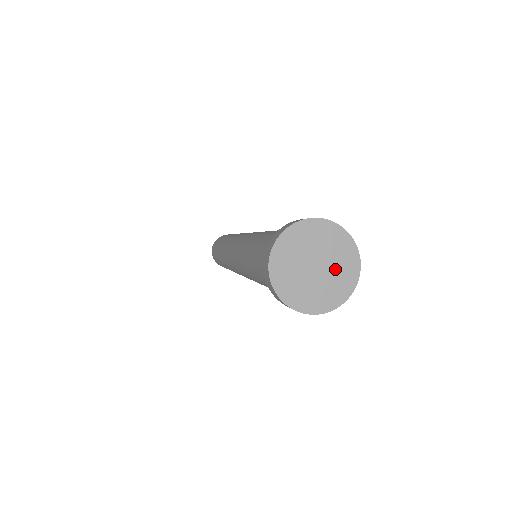
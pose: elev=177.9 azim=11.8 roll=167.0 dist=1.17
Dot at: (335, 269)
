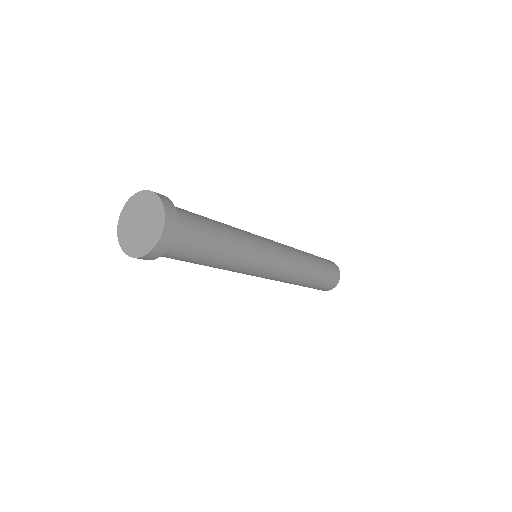
Dot at: (144, 236)
